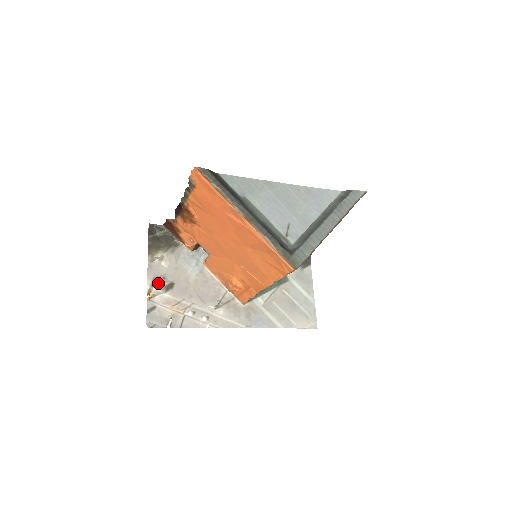
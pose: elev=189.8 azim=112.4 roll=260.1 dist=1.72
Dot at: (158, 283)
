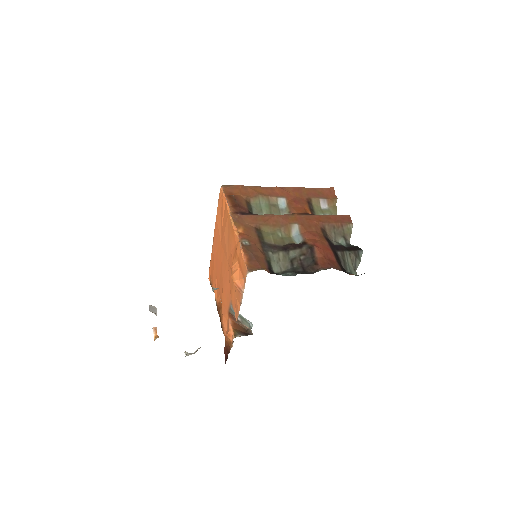
Dot at: occluded
